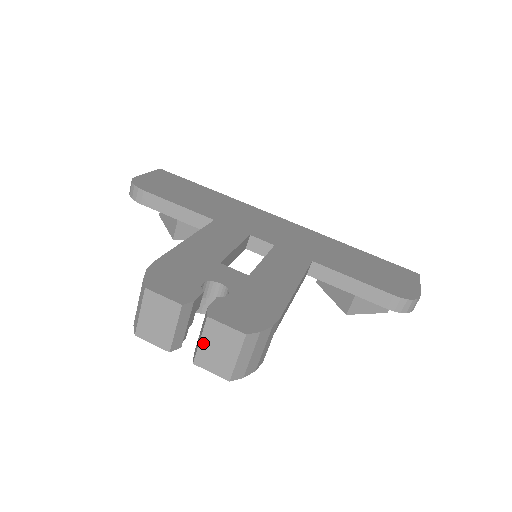
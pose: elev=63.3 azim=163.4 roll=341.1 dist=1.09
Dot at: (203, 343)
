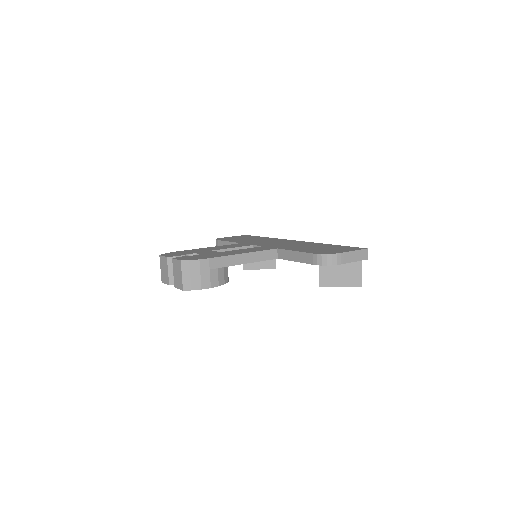
Dot at: (174, 274)
